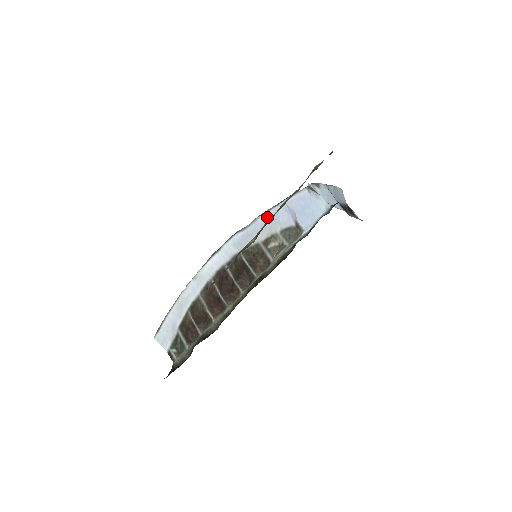
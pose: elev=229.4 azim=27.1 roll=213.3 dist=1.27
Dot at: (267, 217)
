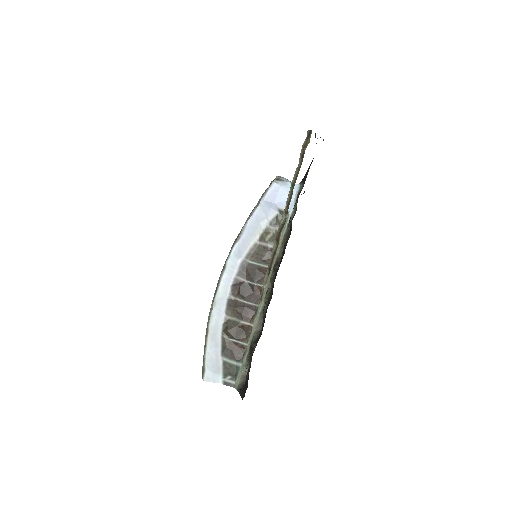
Dot at: (254, 219)
